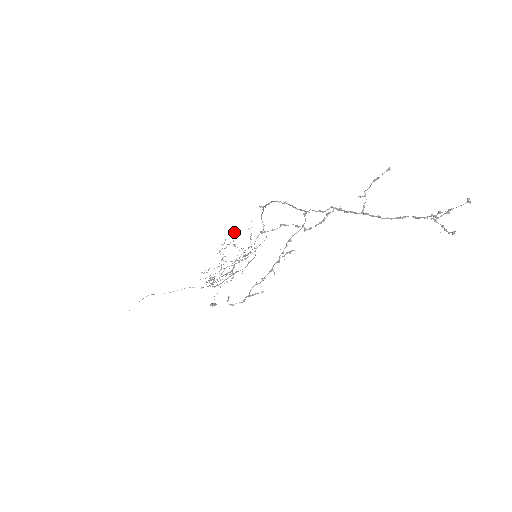
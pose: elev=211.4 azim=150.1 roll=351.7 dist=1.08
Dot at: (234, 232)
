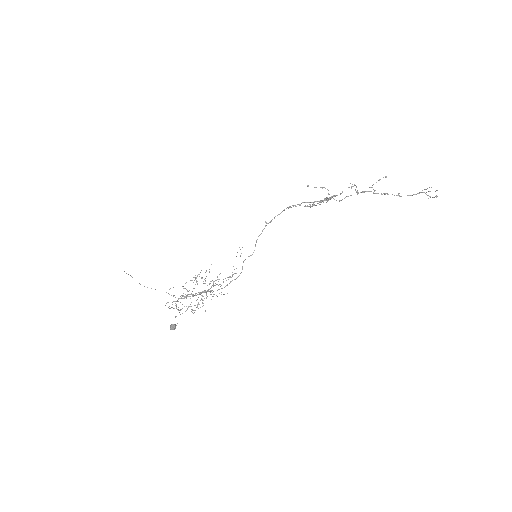
Dot at: occluded
